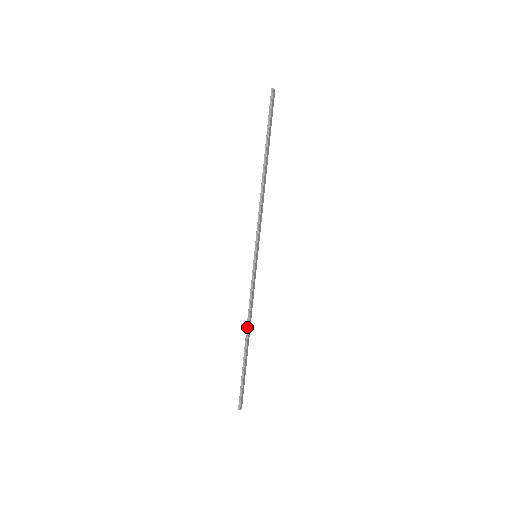
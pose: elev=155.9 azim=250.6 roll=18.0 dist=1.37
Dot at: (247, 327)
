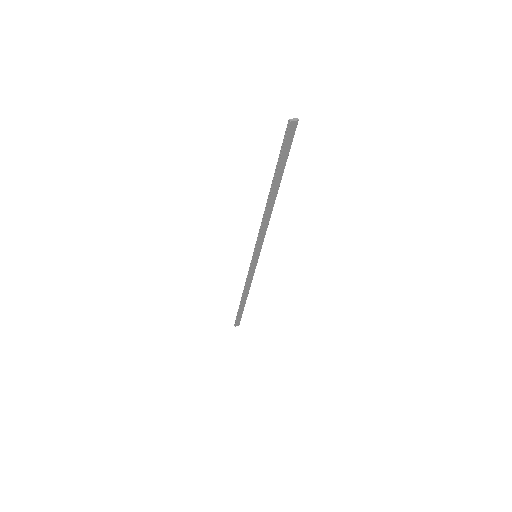
Dot at: (243, 292)
